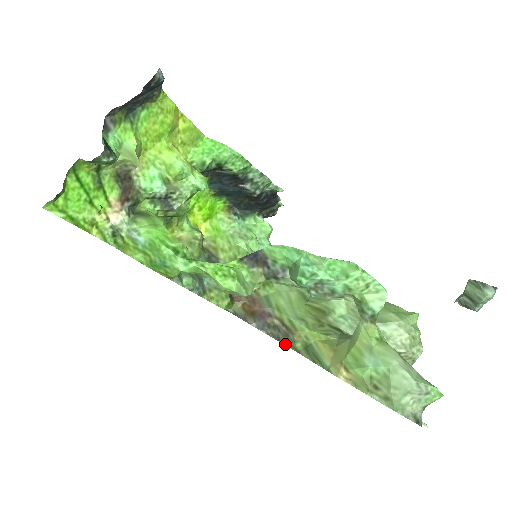
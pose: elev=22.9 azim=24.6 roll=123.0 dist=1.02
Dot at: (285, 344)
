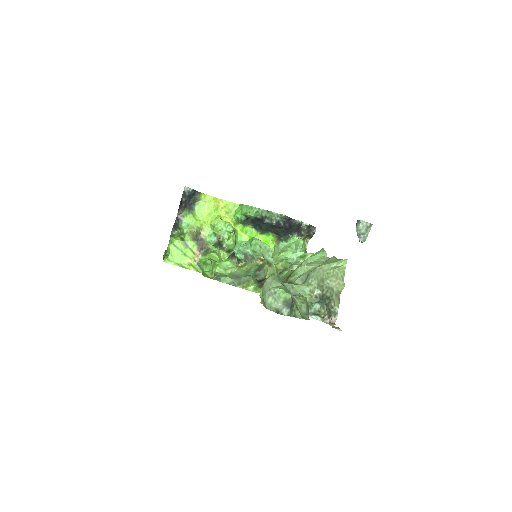
Dot at: occluded
